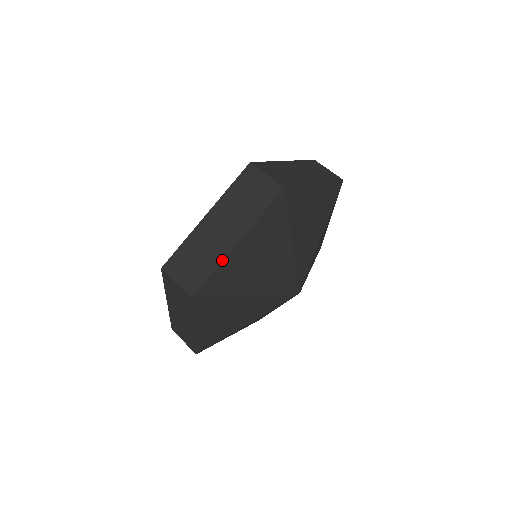
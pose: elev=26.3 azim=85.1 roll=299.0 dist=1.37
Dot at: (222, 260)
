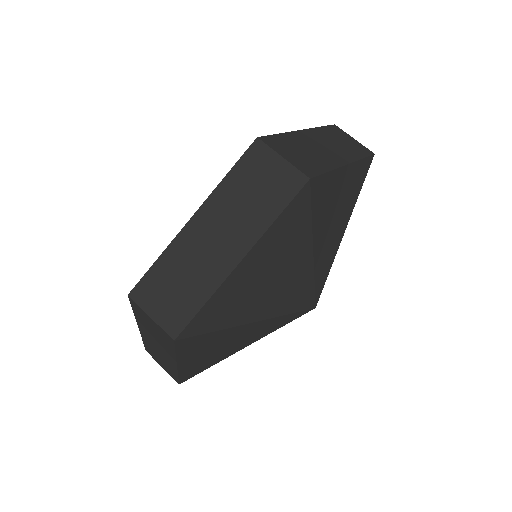
Dot at: (177, 373)
